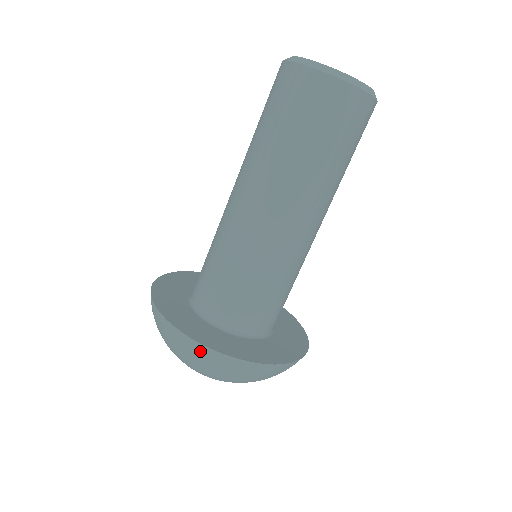
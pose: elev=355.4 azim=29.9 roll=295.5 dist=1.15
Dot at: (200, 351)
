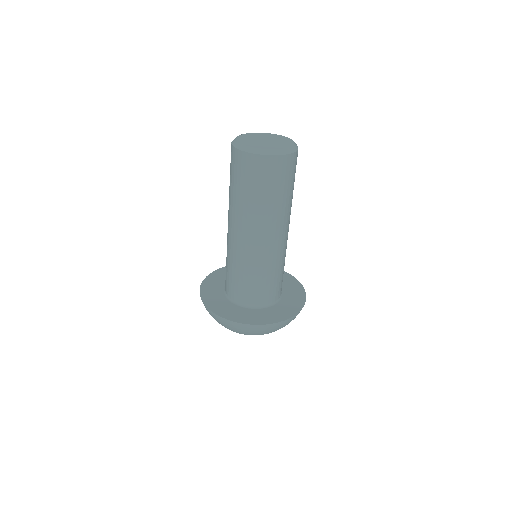
Dot at: (222, 320)
